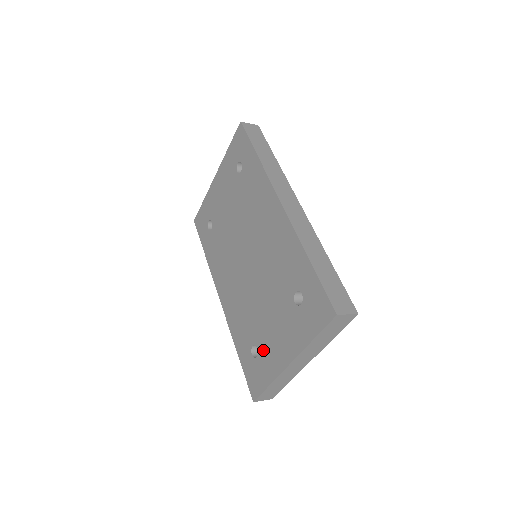
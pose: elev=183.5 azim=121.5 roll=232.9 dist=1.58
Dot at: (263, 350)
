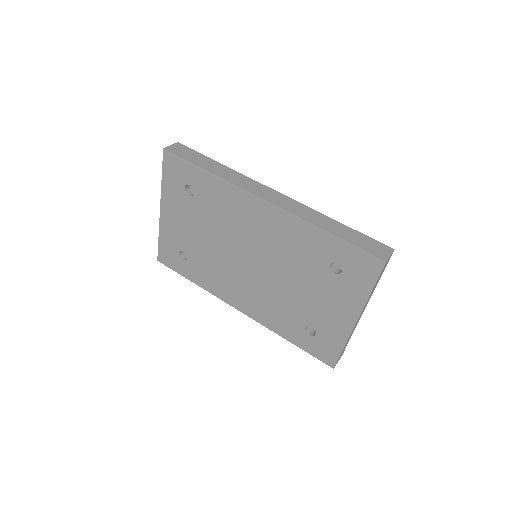
Dot at: (320, 325)
